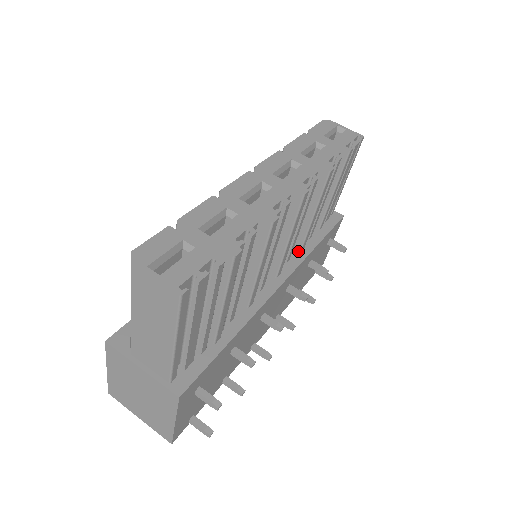
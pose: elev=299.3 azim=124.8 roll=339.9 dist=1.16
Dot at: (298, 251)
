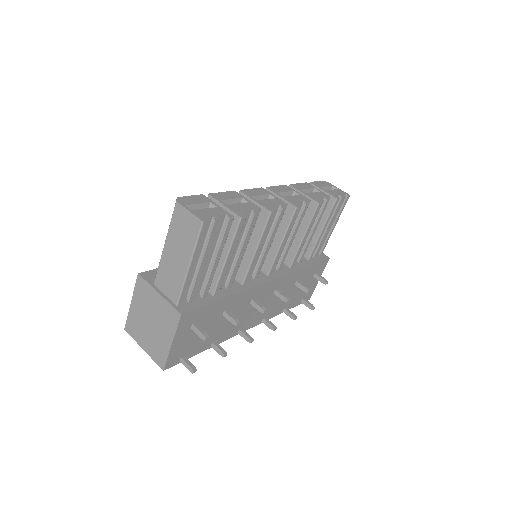
Dot at: (288, 267)
